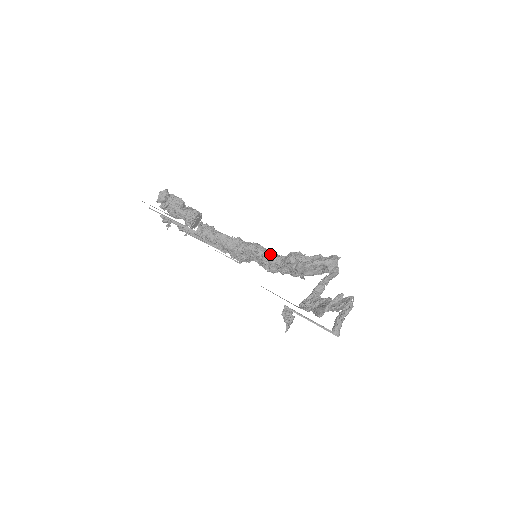
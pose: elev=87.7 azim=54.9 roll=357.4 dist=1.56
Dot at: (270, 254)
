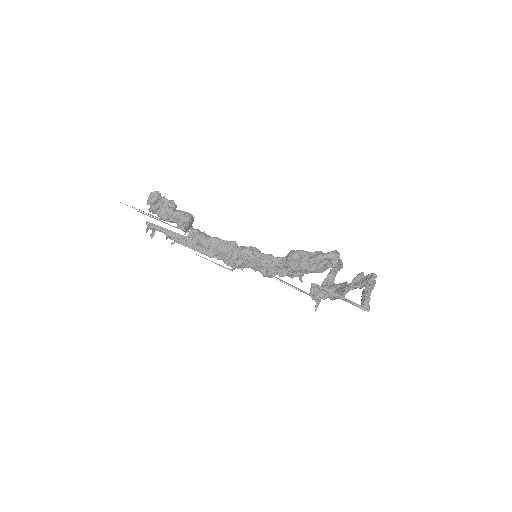
Dot at: (268, 255)
